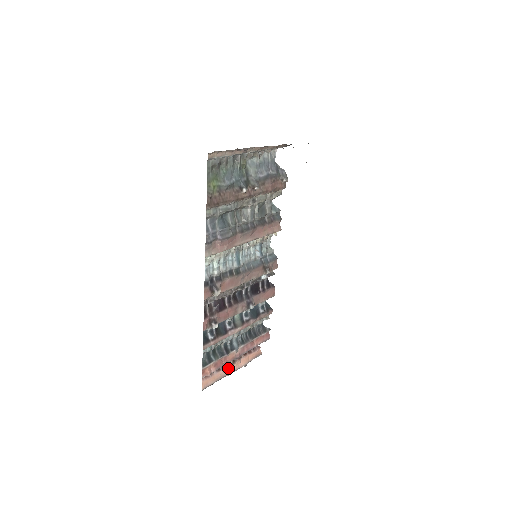
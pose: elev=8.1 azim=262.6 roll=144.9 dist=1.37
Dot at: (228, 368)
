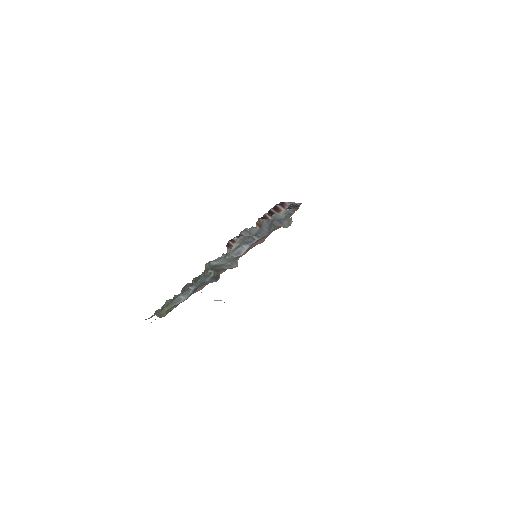
Dot at: occluded
